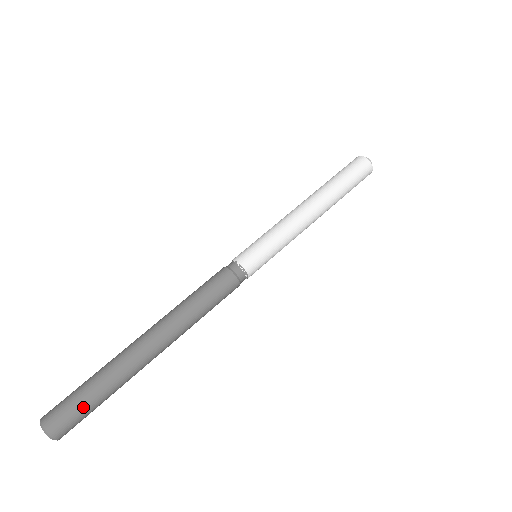
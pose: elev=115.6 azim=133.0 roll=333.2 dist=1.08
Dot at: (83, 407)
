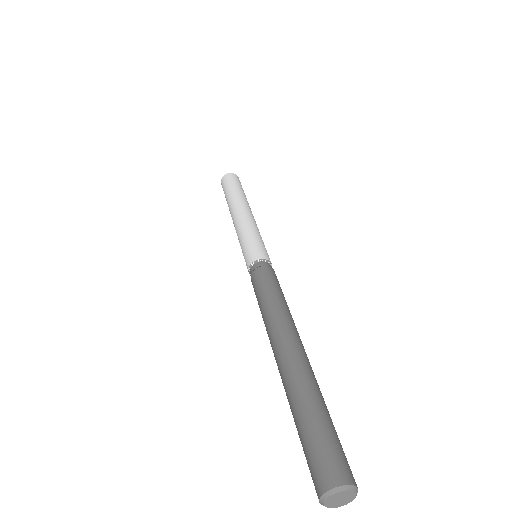
Dot at: (324, 434)
